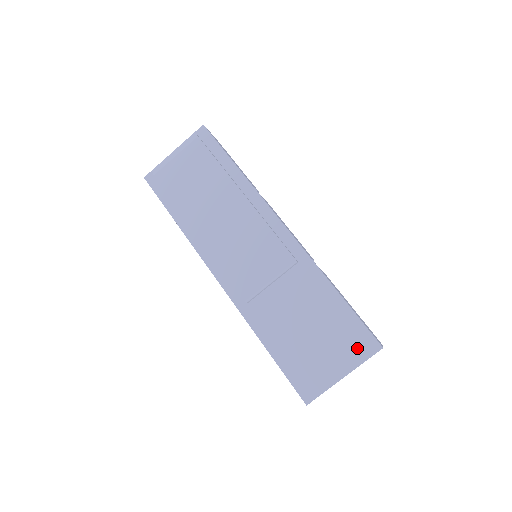
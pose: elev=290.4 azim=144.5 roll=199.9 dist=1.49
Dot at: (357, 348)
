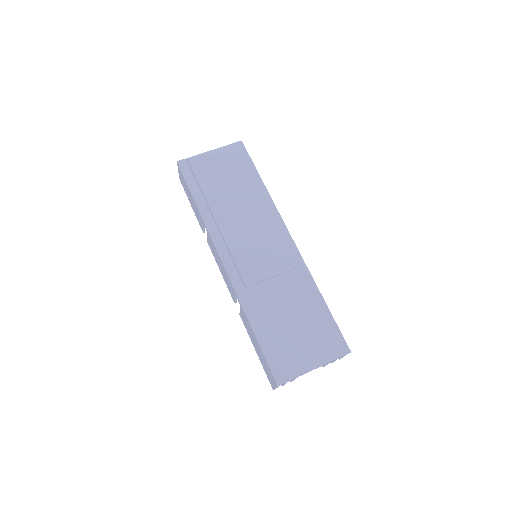
Dot at: (330, 347)
